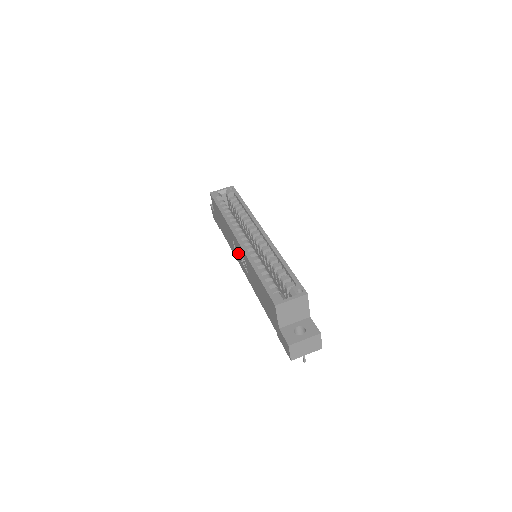
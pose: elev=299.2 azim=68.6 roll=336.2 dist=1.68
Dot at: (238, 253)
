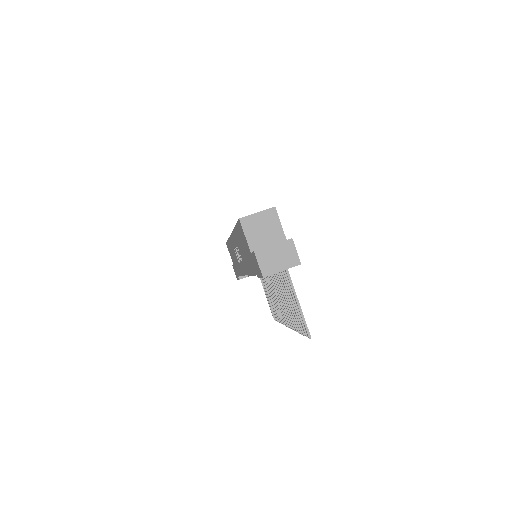
Dot at: (238, 256)
